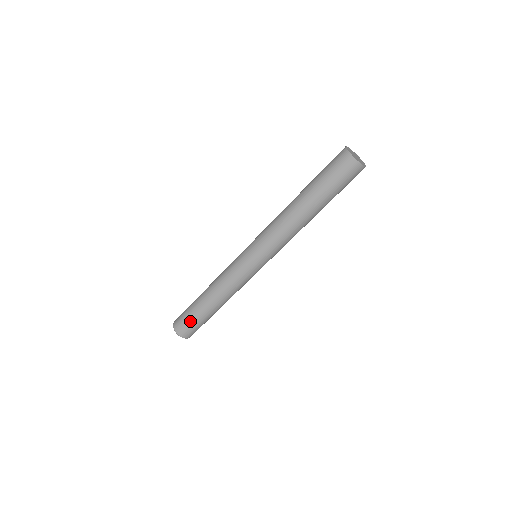
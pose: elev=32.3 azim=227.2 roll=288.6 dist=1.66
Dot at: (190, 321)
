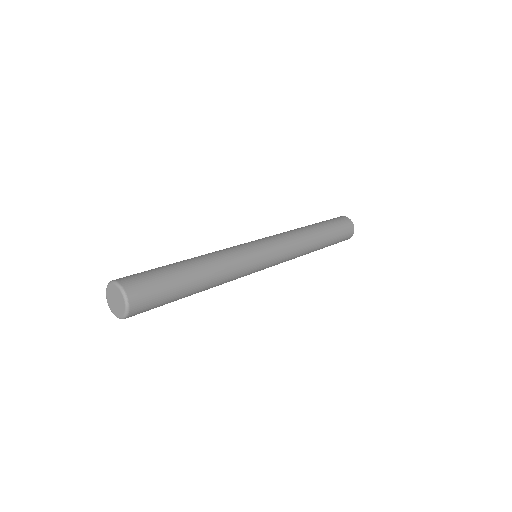
Dot at: (157, 279)
